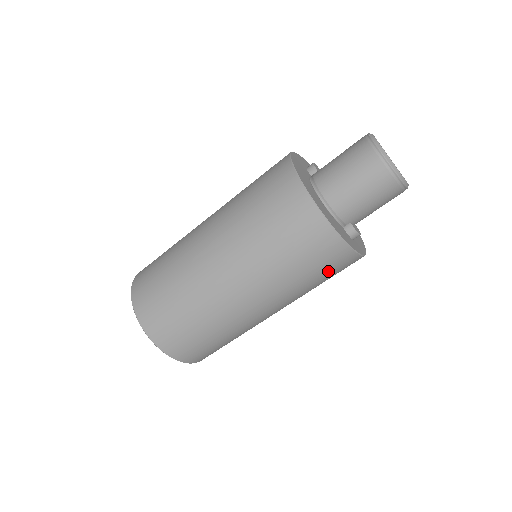
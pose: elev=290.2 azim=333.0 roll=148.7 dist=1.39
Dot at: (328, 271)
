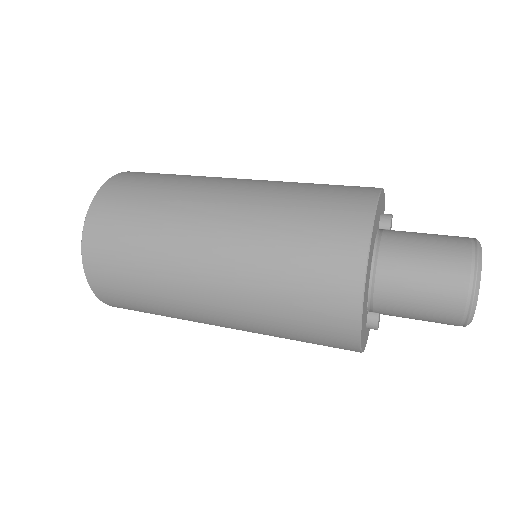
Dot at: (318, 343)
